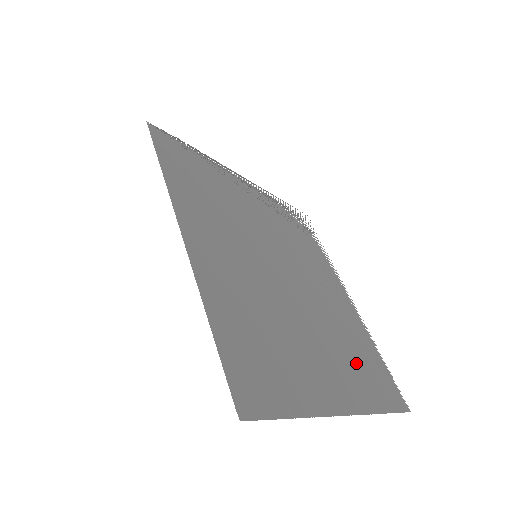
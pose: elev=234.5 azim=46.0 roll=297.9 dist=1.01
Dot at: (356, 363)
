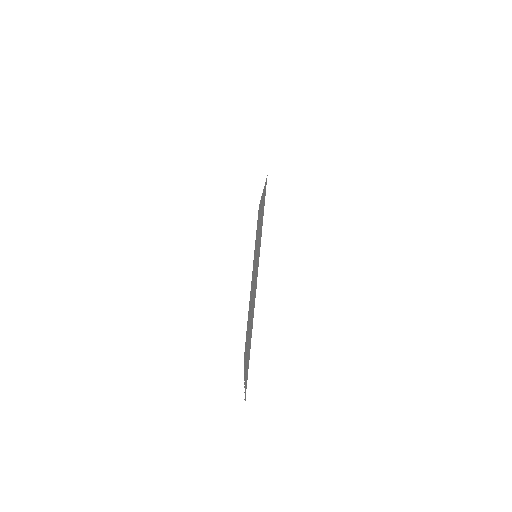
Dot at: occluded
